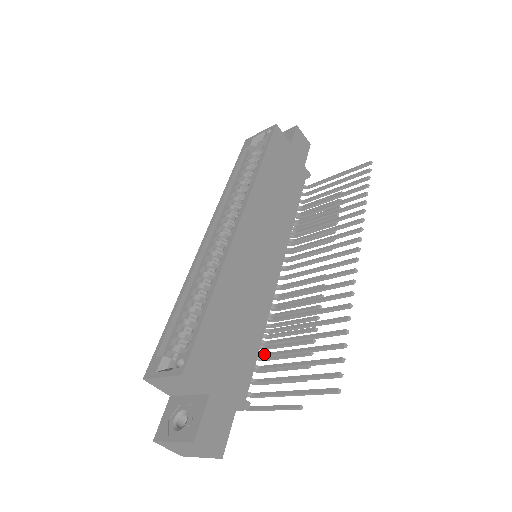
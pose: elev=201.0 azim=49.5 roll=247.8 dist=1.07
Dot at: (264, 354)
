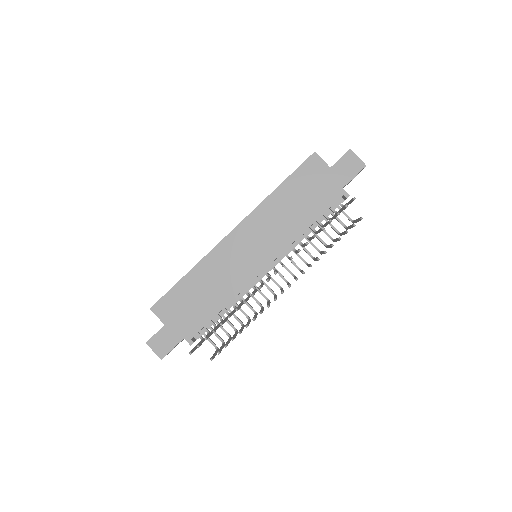
Dot at: occluded
